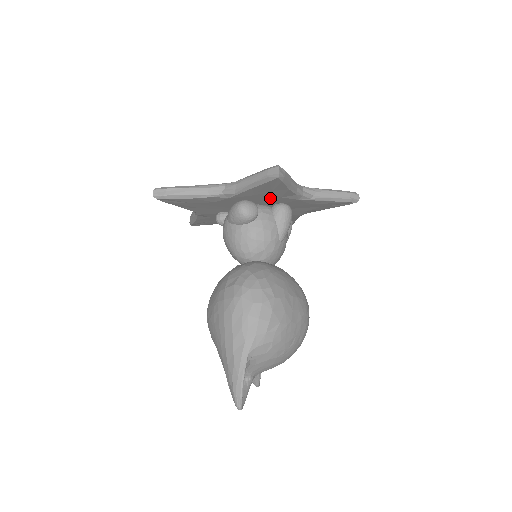
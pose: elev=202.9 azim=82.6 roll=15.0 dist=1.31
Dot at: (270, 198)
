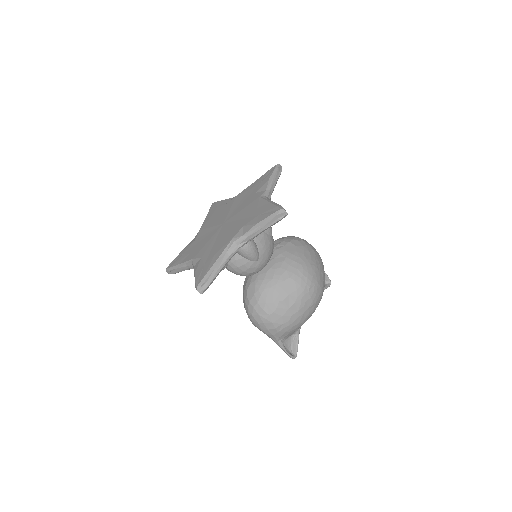
Dot at: occluded
